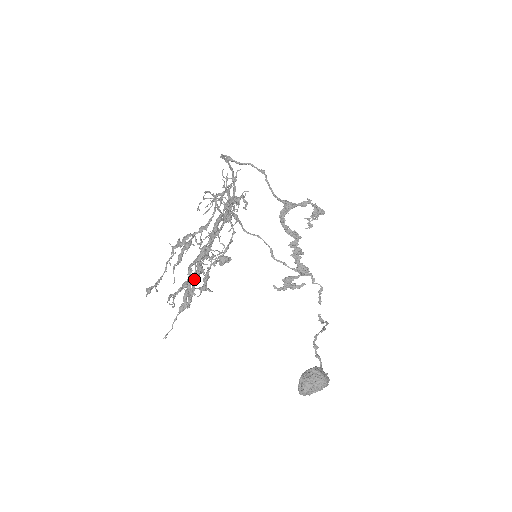
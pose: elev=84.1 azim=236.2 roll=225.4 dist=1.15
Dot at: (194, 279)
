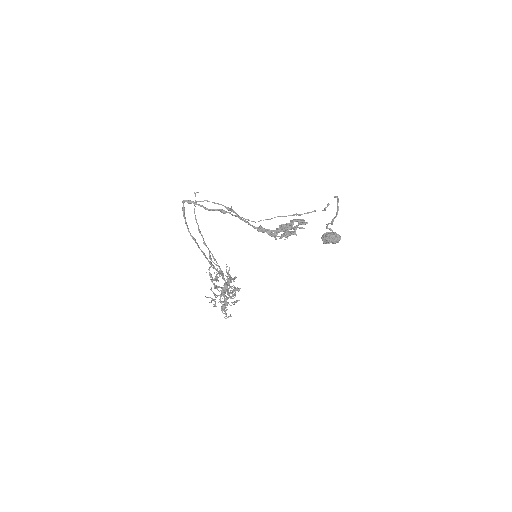
Dot at: occluded
